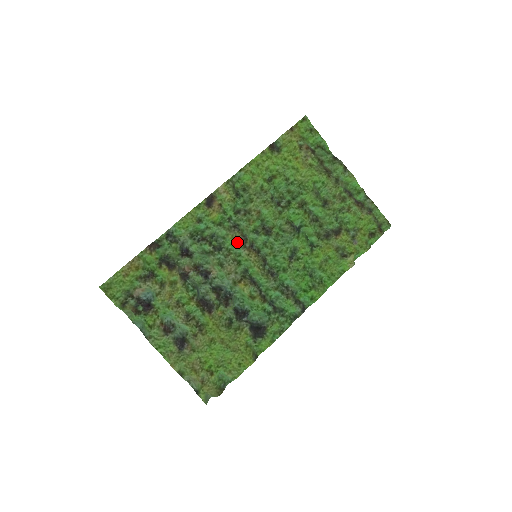
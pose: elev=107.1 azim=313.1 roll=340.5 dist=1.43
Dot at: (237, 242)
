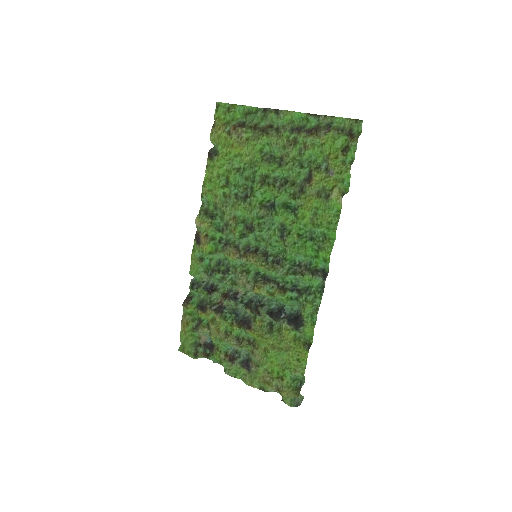
Dot at: (233, 257)
